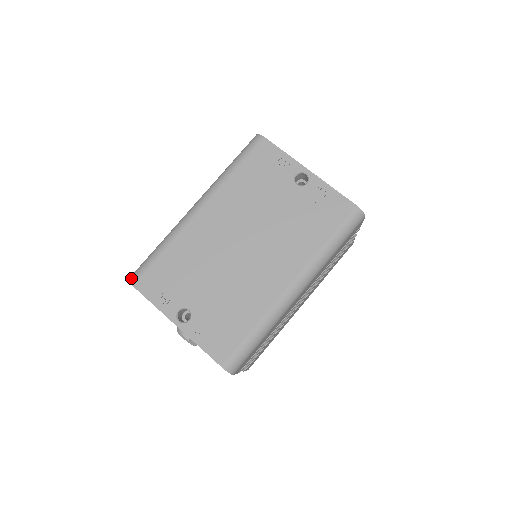
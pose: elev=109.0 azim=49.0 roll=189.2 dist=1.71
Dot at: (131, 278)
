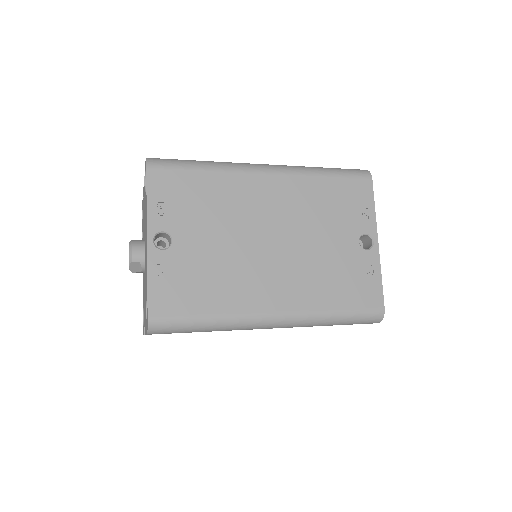
Dot at: (152, 160)
